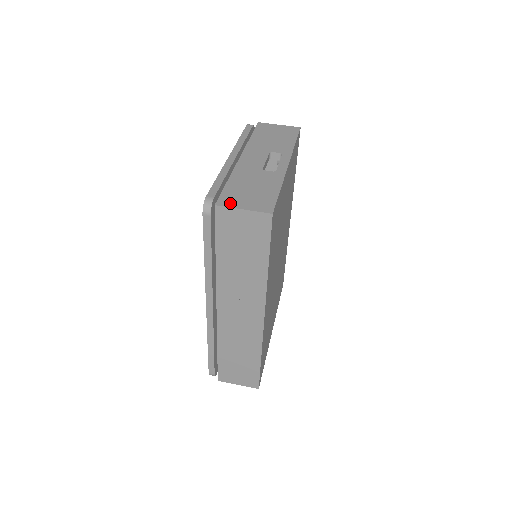
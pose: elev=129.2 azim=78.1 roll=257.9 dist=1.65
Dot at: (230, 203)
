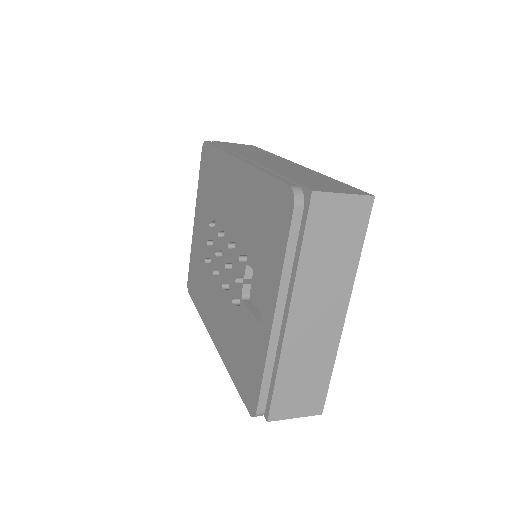
Dot at: occluded
